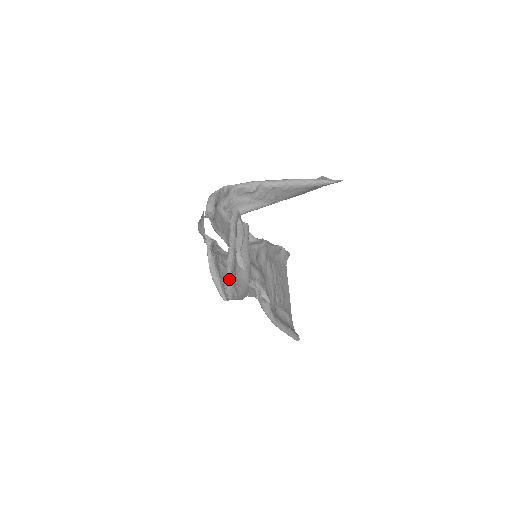
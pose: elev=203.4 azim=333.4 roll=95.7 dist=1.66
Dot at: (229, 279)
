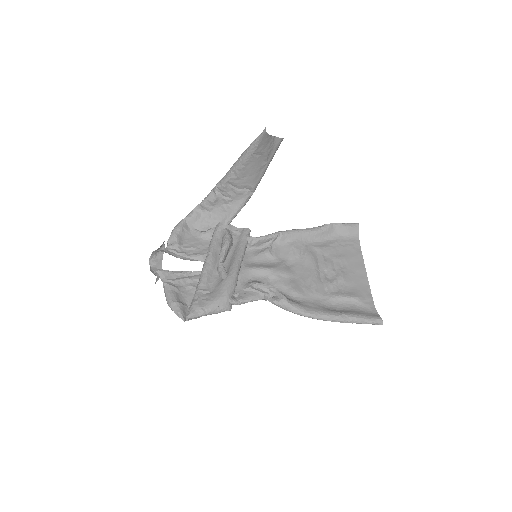
Dot at: (194, 298)
